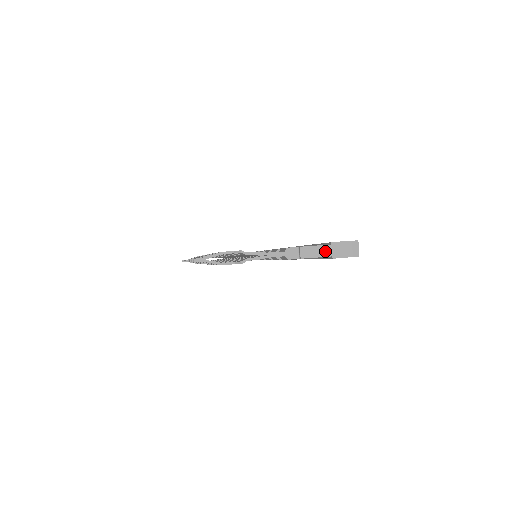
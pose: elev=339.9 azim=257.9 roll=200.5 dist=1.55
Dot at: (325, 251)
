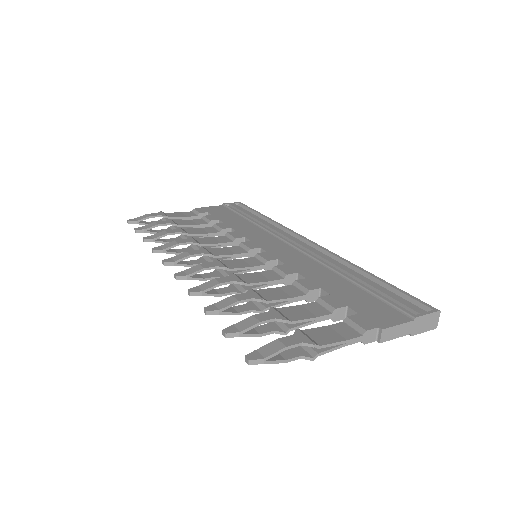
Dot at: (406, 329)
